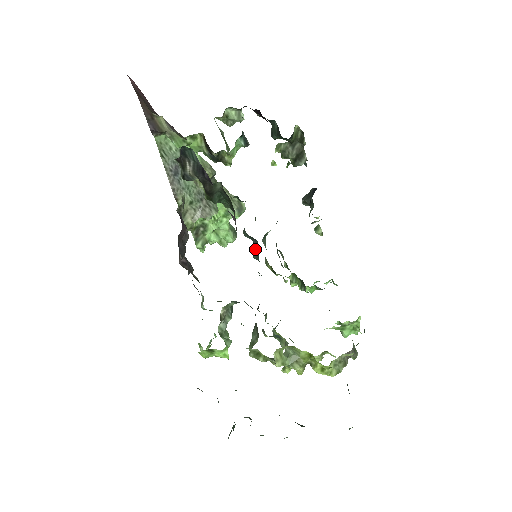
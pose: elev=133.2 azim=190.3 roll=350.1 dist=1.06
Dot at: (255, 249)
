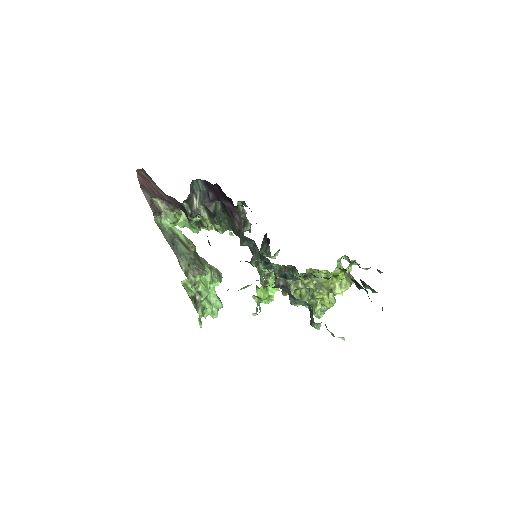
Dot at: (253, 252)
